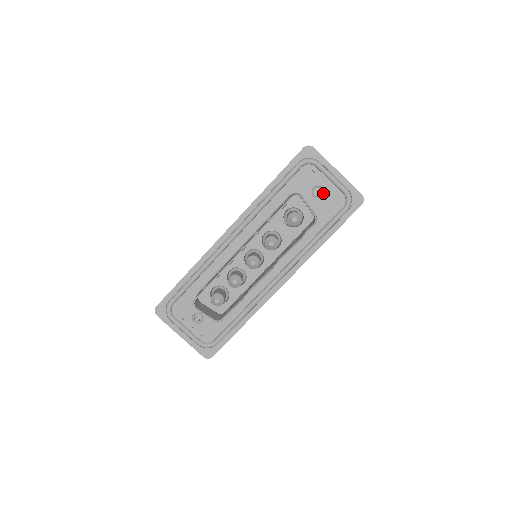
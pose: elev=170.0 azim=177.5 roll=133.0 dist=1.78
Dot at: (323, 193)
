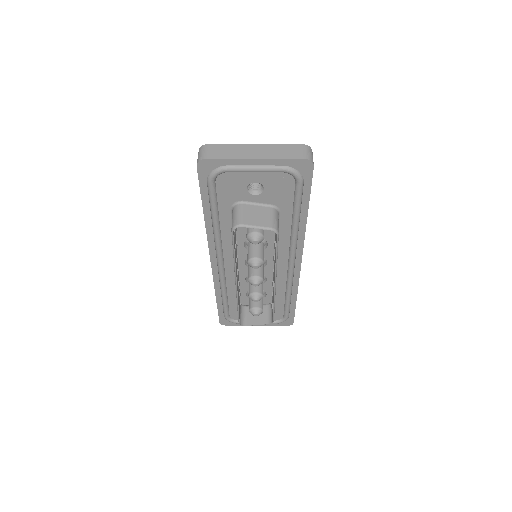
Dot at: (261, 186)
